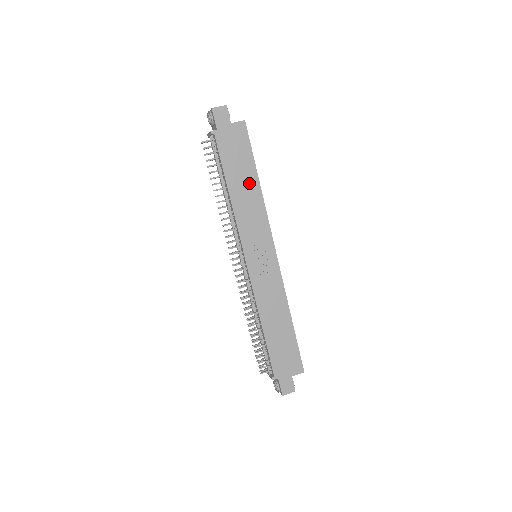
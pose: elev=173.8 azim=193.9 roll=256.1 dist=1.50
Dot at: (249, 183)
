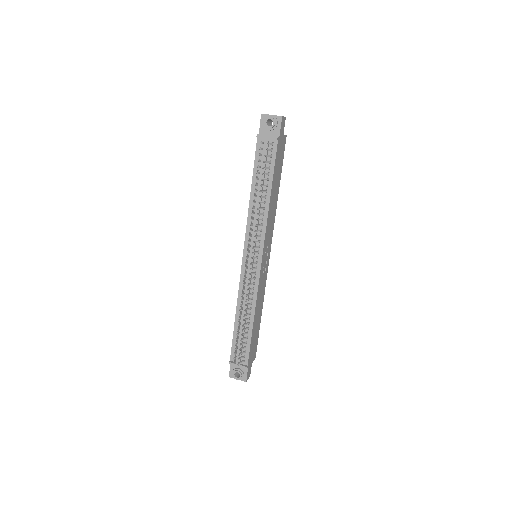
Dot at: (276, 191)
